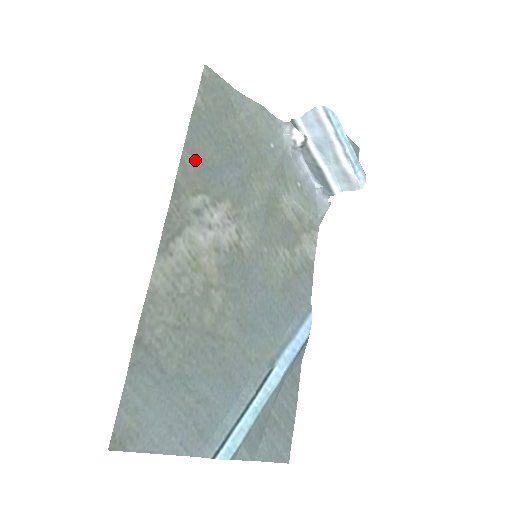
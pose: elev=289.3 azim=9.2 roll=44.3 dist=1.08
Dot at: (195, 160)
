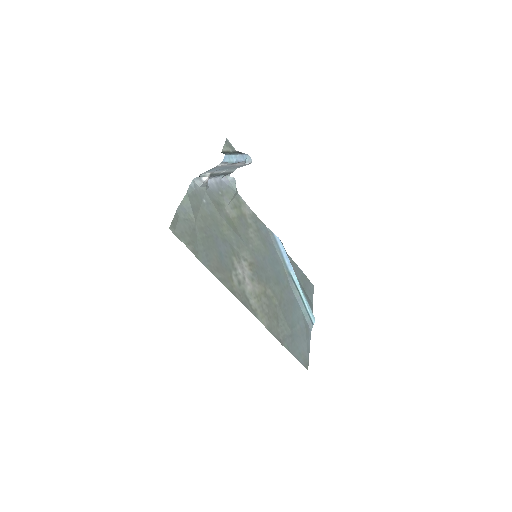
Dot at: (218, 270)
